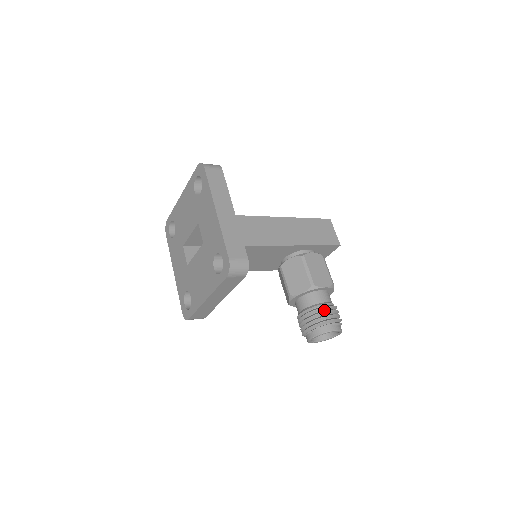
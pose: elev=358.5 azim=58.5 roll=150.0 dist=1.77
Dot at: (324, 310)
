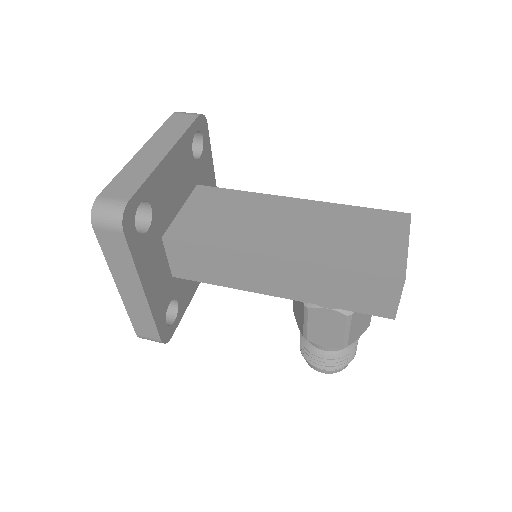
Dot at: (317, 355)
